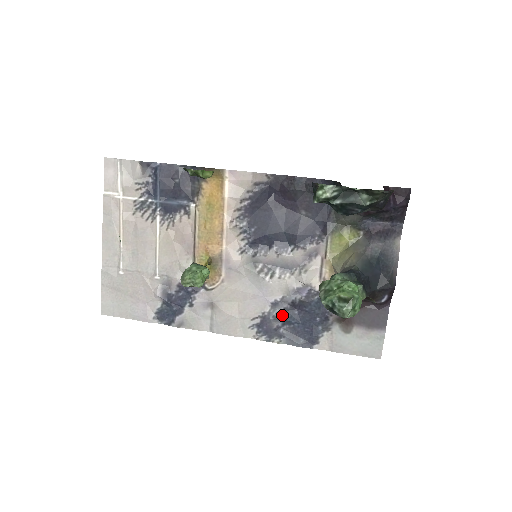
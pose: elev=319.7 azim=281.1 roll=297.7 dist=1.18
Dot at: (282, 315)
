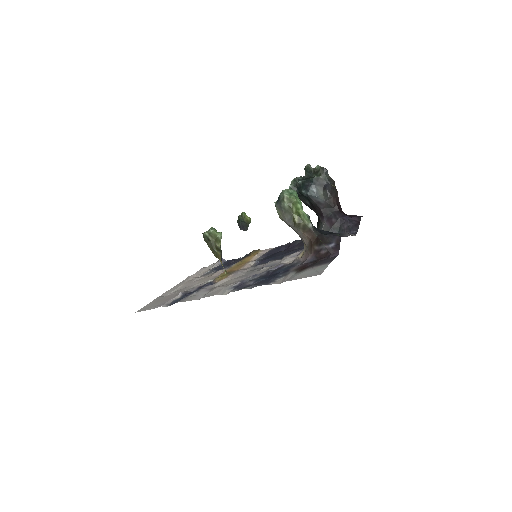
Dot at: (256, 279)
